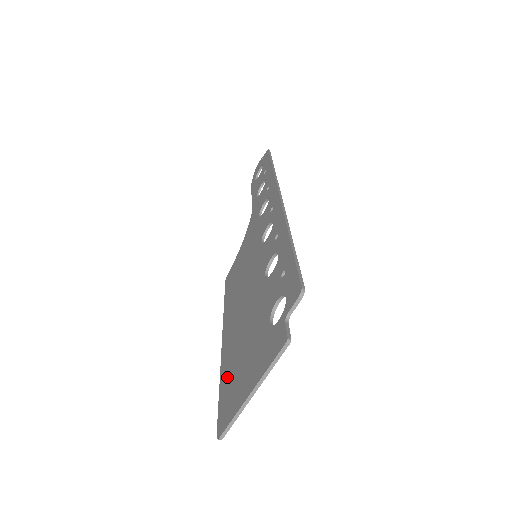
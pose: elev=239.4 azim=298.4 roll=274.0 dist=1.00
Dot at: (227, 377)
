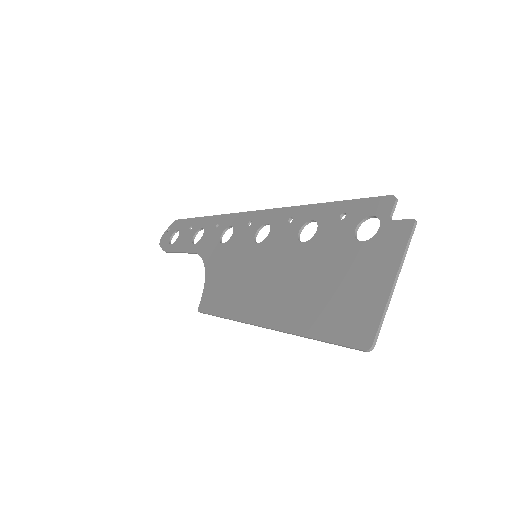
Dot at: (321, 320)
